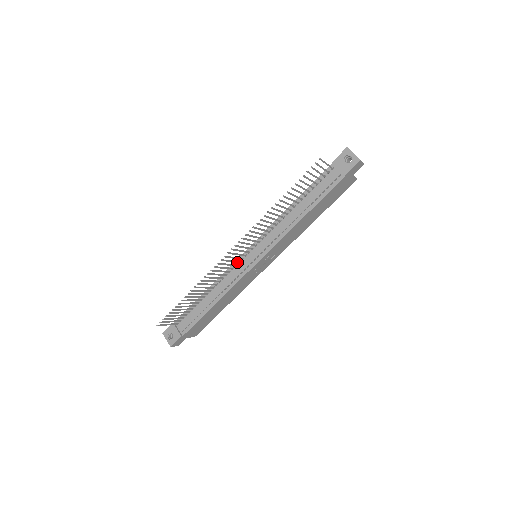
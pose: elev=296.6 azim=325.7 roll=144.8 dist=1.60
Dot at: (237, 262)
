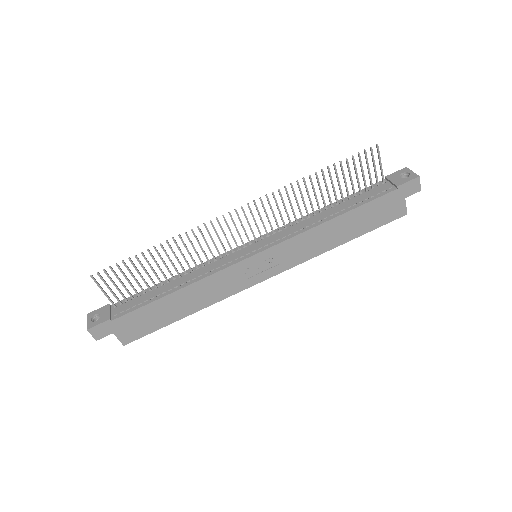
Dot at: (231, 248)
